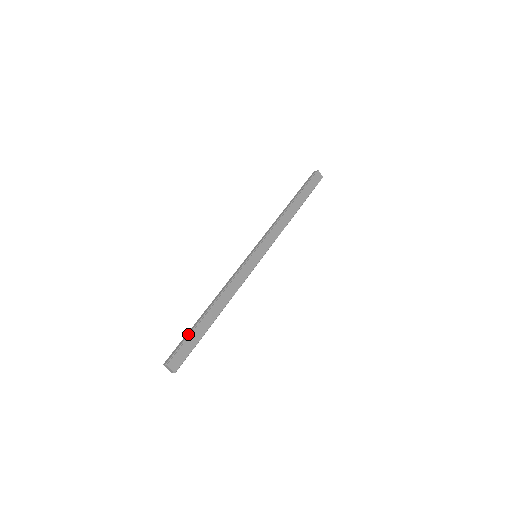
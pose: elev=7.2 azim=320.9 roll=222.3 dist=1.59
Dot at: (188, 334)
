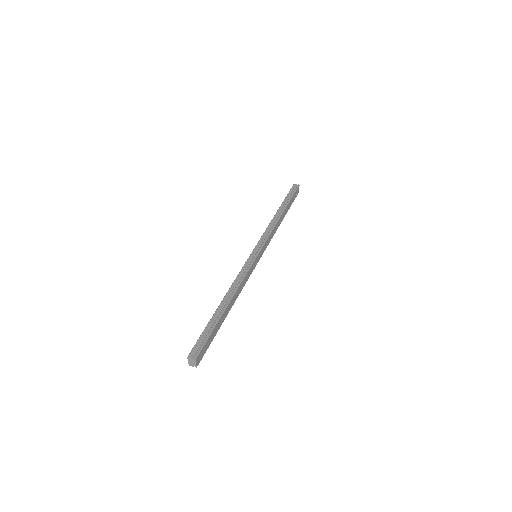
Dot at: (209, 327)
